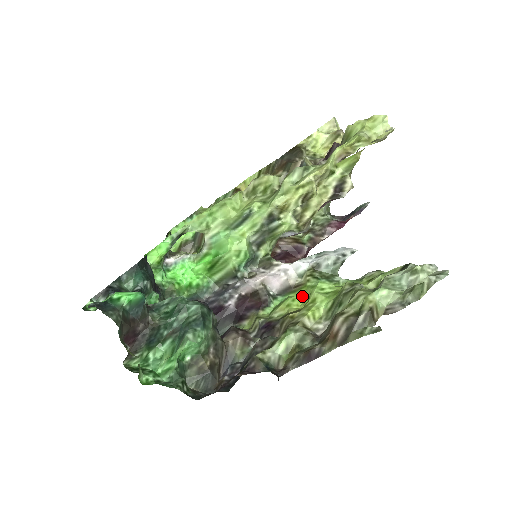
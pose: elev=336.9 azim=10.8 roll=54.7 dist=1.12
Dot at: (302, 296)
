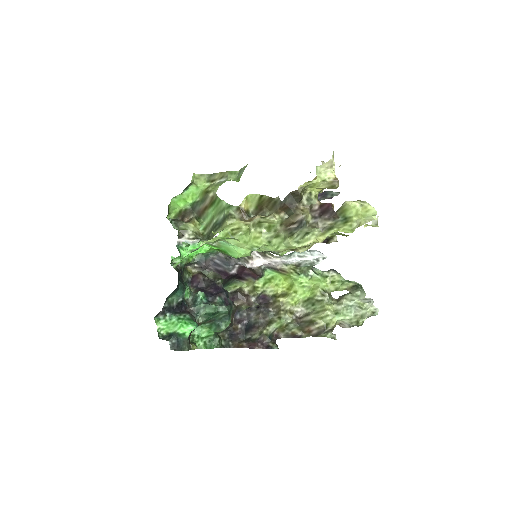
Dot at: (286, 279)
